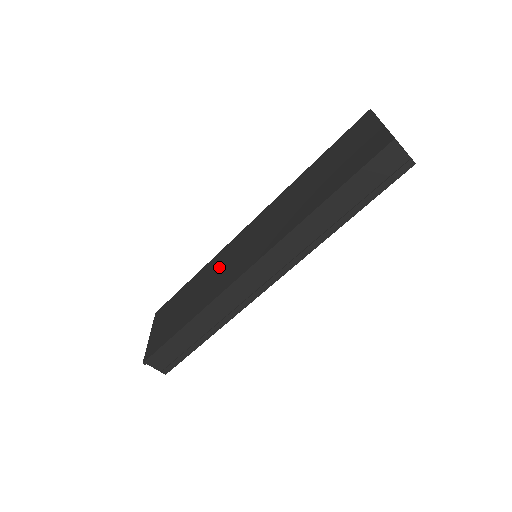
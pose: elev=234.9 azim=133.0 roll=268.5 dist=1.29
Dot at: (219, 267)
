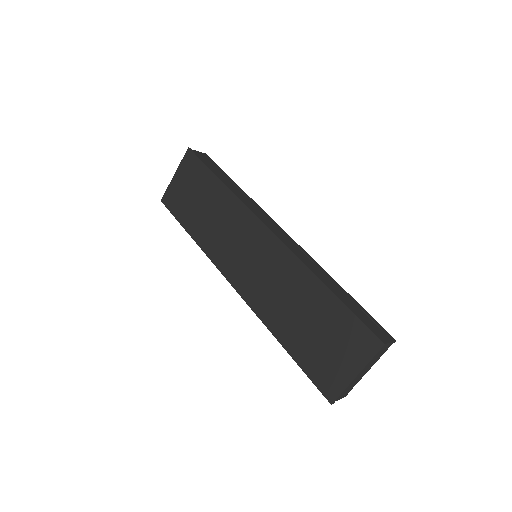
Dot at: (230, 227)
